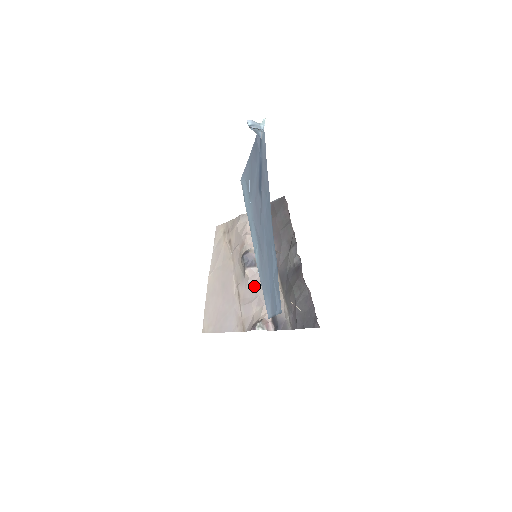
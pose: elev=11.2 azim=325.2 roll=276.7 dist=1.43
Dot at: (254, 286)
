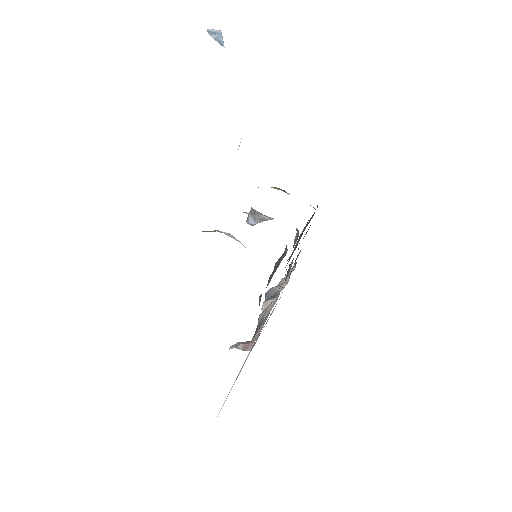
Dot at: occluded
